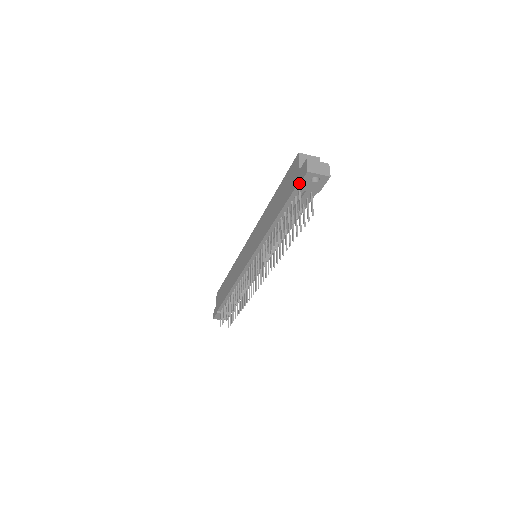
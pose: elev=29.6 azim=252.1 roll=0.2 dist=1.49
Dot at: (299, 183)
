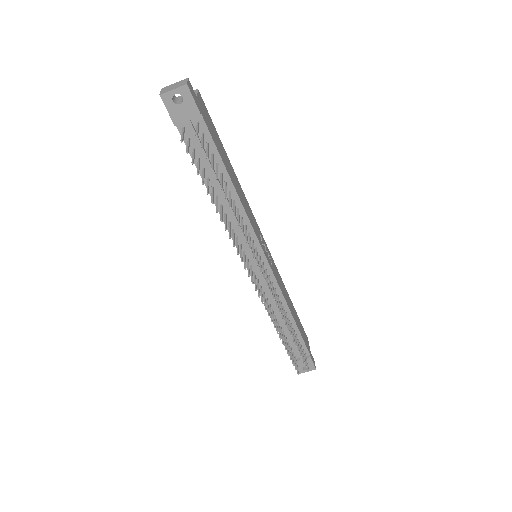
Dot at: (170, 117)
